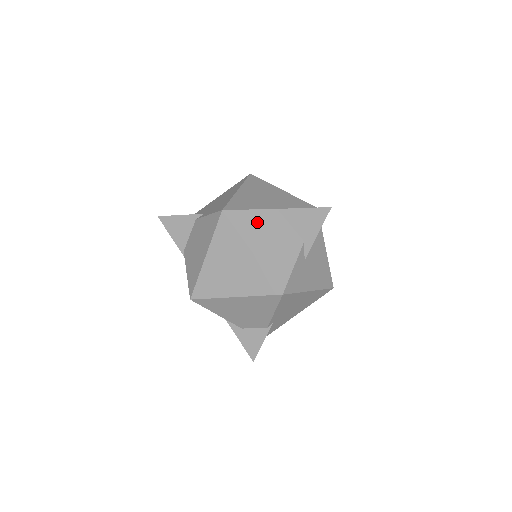
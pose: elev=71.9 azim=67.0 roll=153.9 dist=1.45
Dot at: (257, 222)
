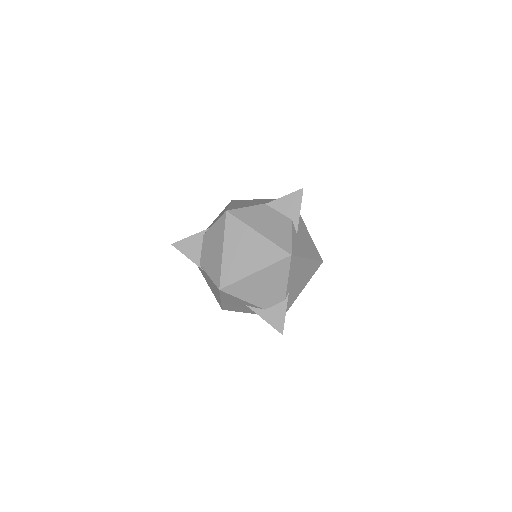
Dot at: (254, 214)
